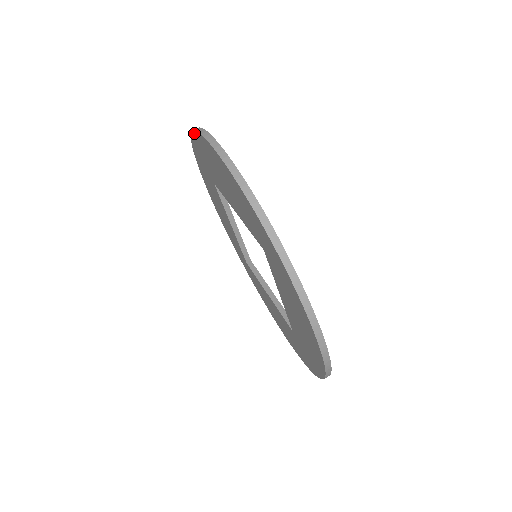
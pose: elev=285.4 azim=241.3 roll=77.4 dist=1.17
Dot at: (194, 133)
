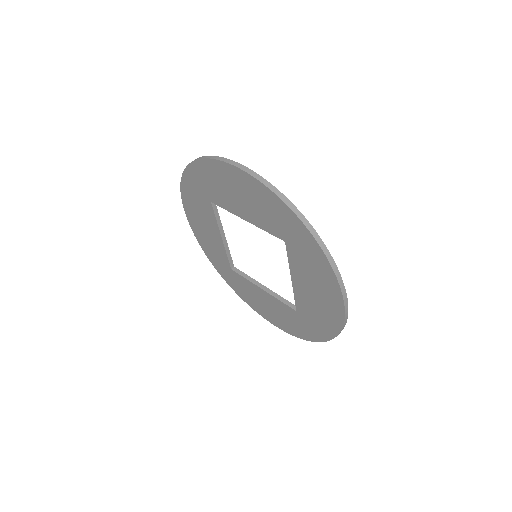
Dot at: (200, 161)
